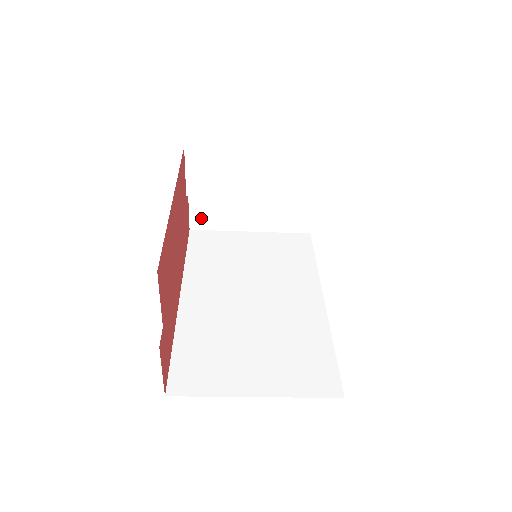
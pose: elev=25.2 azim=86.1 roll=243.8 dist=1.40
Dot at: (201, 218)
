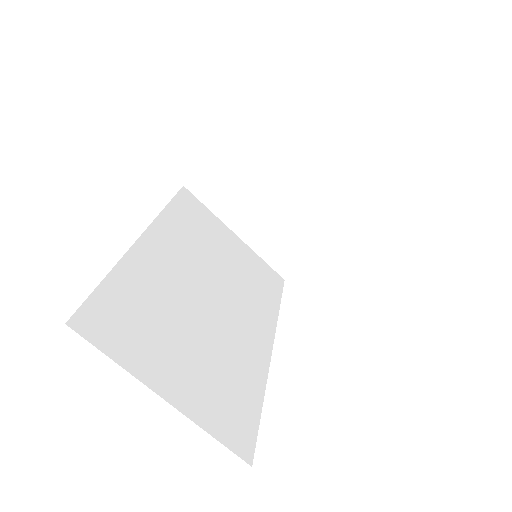
Dot at: (205, 184)
